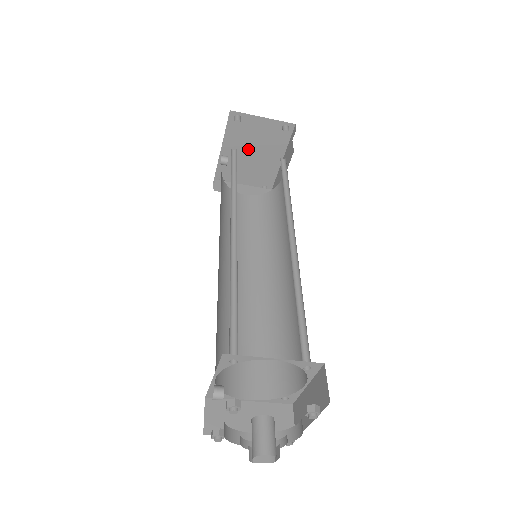
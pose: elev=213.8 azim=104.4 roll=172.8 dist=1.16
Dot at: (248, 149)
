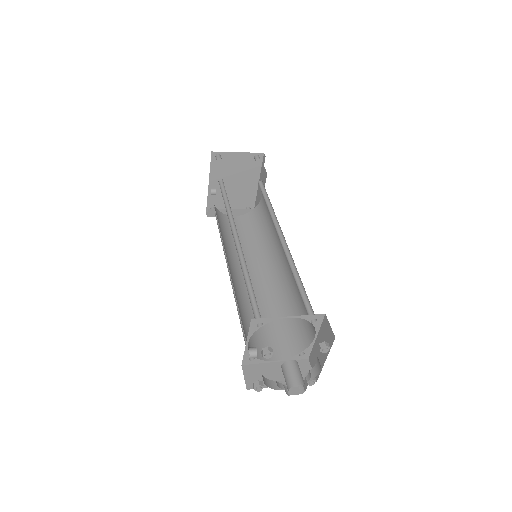
Dot at: (230, 179)
